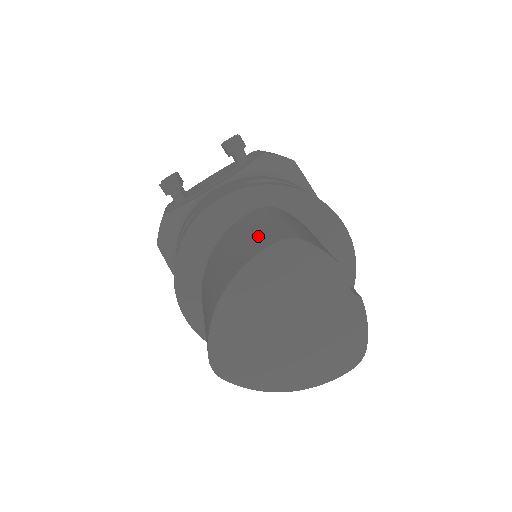
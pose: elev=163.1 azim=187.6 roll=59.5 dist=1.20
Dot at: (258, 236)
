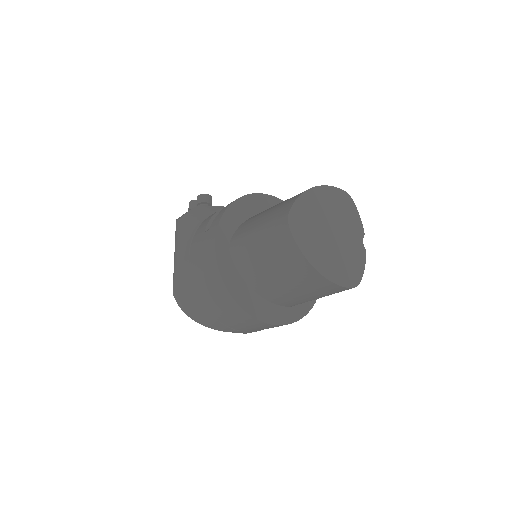
Dot at: occluded
